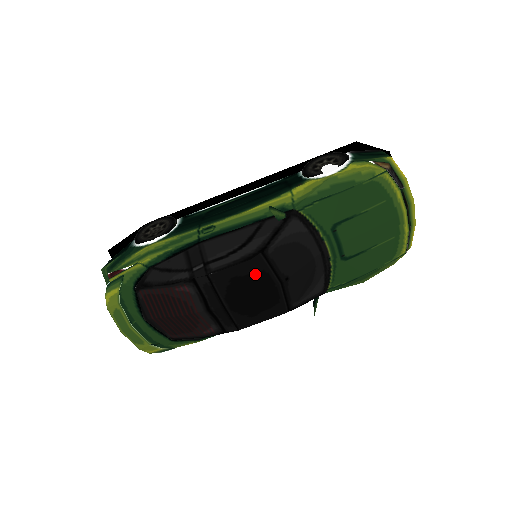
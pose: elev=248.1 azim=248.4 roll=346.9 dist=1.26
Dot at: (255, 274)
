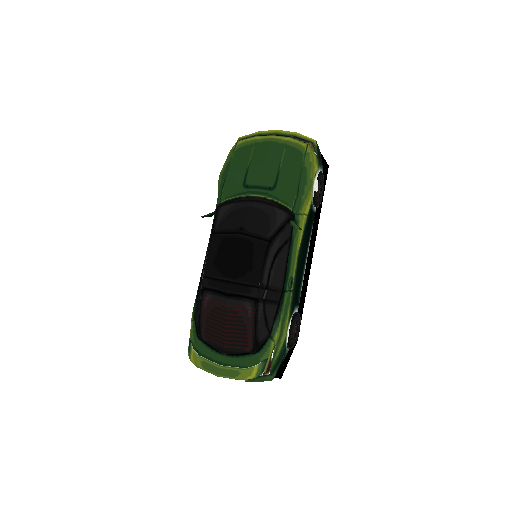
Dot at: (221, 246)
